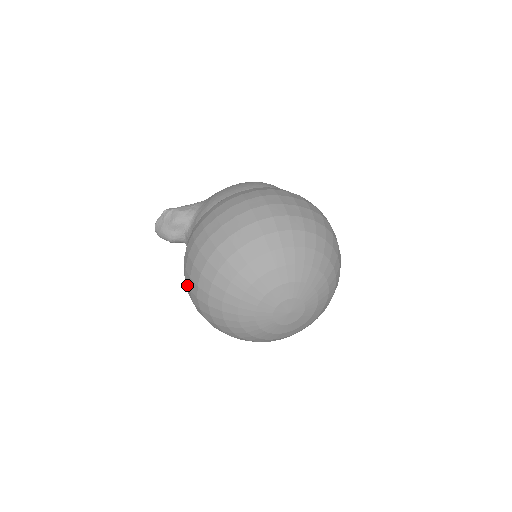
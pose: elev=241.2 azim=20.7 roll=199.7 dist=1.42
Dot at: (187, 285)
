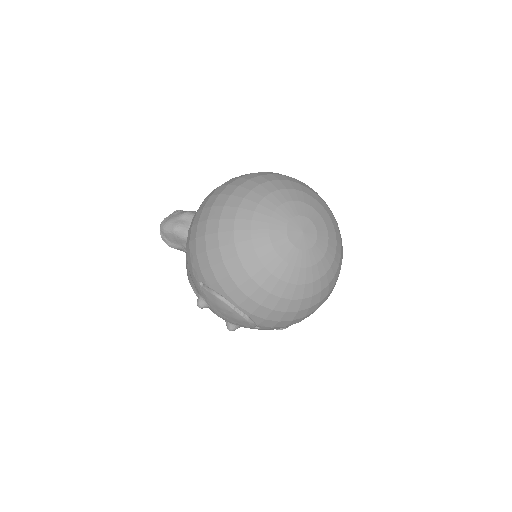
Dot at: (194, 224)
